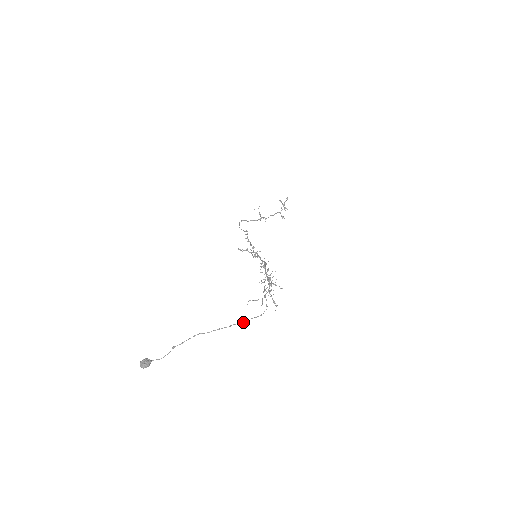
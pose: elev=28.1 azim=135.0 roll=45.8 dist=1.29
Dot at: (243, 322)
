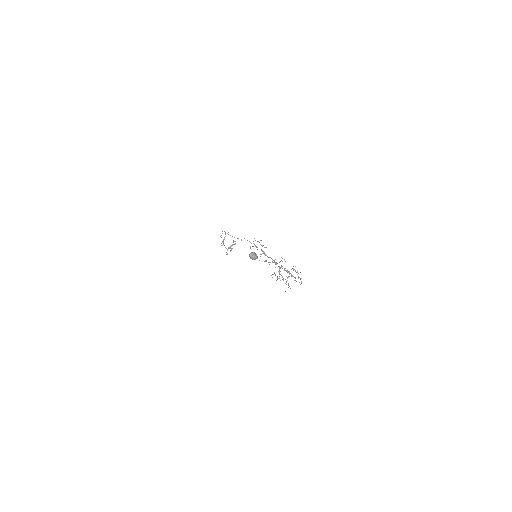
Dot at: occluded
